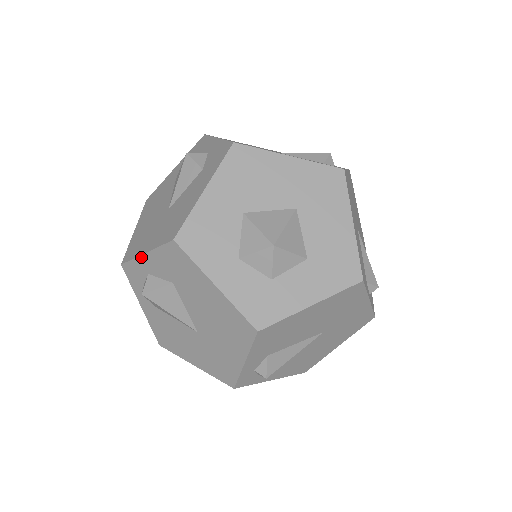
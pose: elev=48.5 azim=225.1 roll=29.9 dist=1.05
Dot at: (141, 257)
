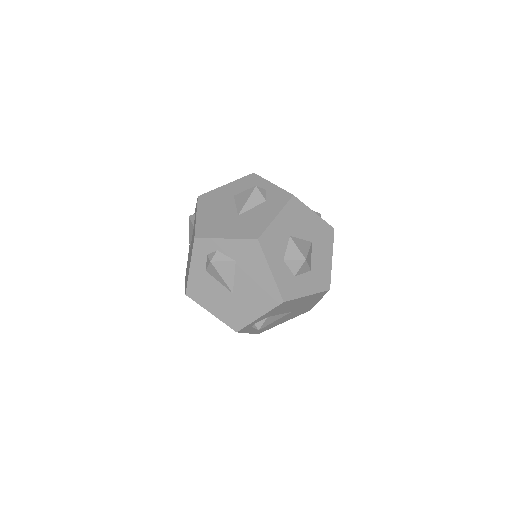
Dot at: (220, 239)
